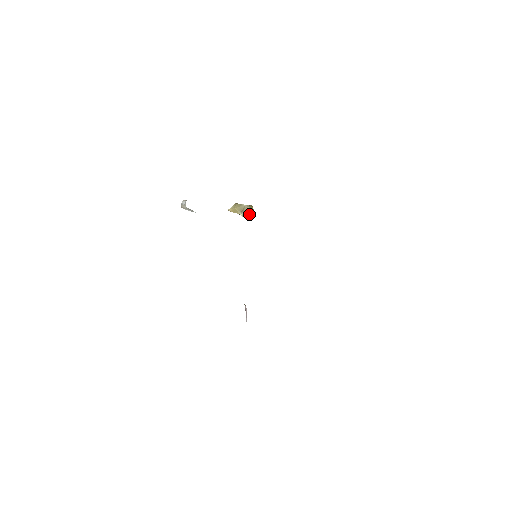
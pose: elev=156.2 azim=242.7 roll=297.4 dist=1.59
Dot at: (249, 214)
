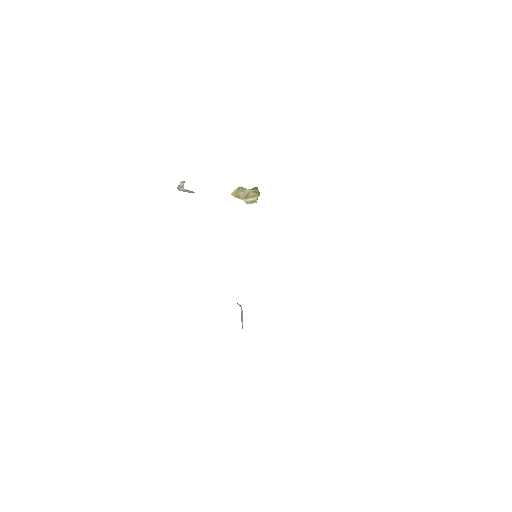
Dot at: (253, 200)
